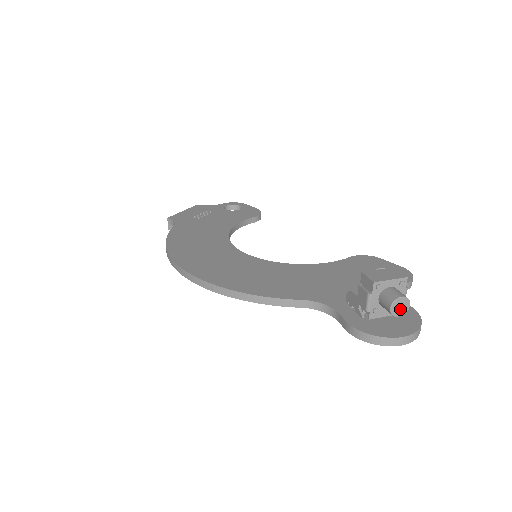
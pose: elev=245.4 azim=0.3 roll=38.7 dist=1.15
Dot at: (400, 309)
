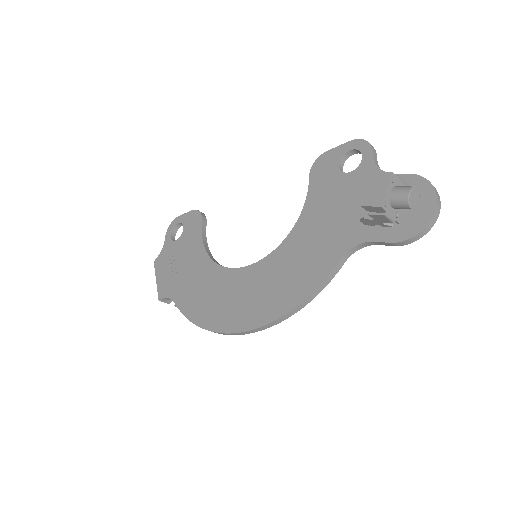
Dot at: (415, 199)
